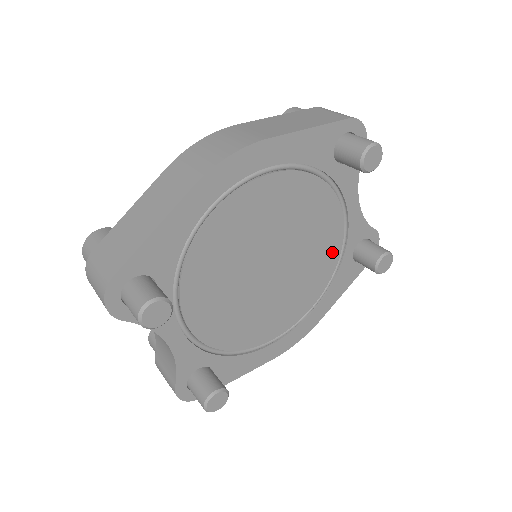
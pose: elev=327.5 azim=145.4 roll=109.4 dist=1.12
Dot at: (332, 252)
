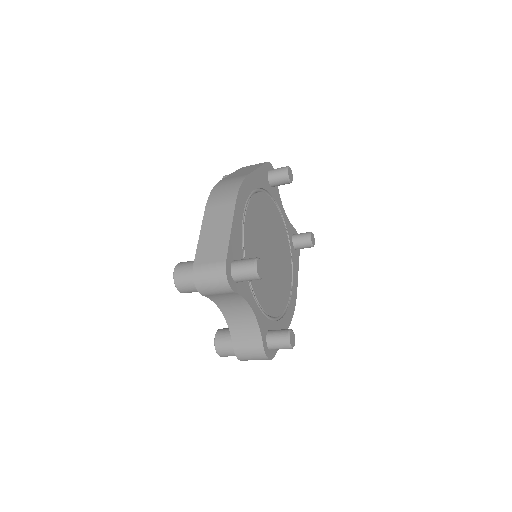
Dot at: (286, 243)
